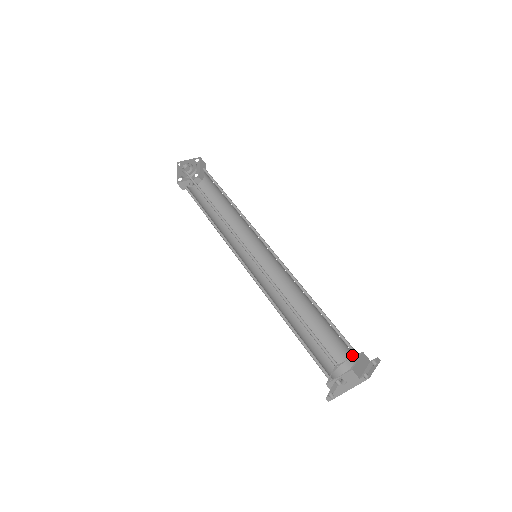
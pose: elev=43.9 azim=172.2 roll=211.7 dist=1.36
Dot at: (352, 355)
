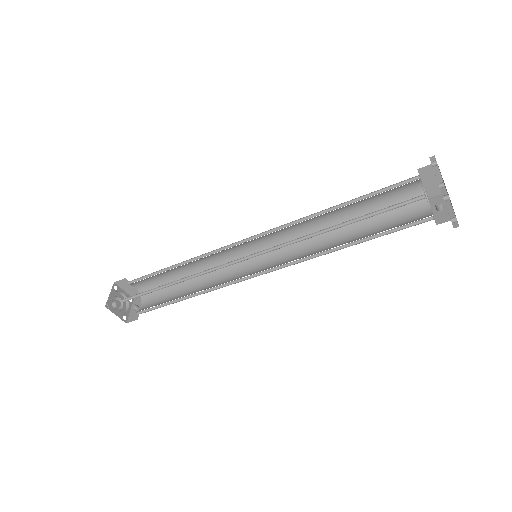
Dot at: (414, 187)
